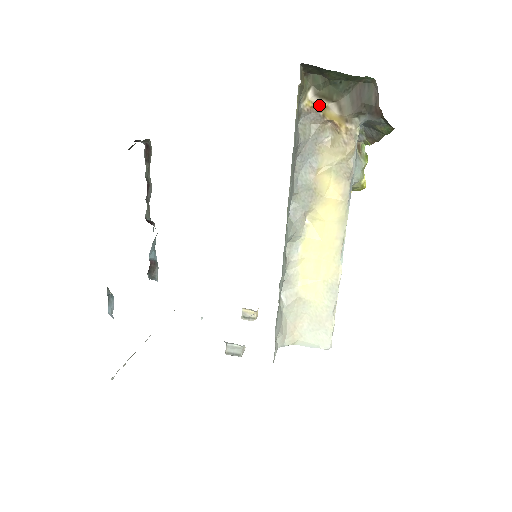
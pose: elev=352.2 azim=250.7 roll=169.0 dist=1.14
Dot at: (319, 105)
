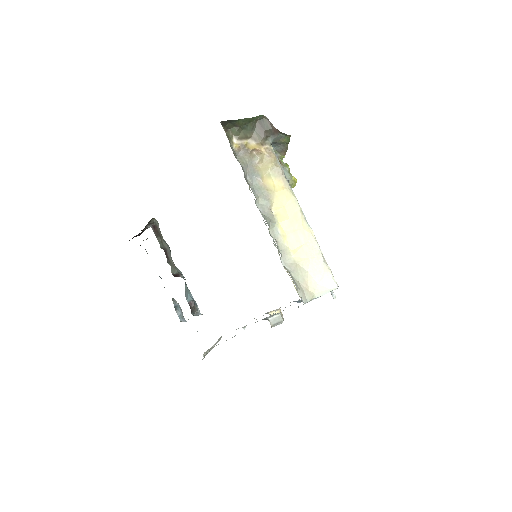
Dot at: (242, 144)
